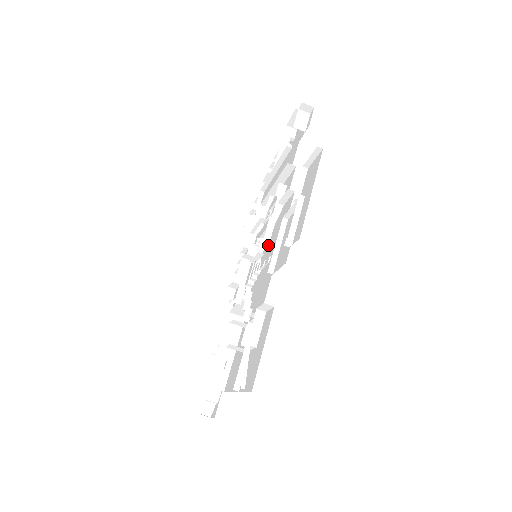
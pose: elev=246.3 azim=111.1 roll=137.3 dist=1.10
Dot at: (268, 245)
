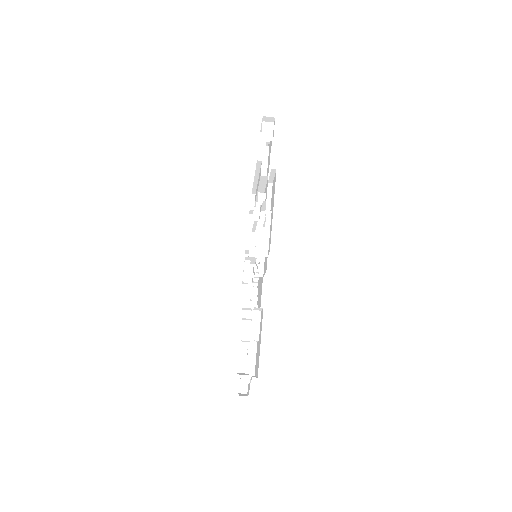
Dot at: occluded
